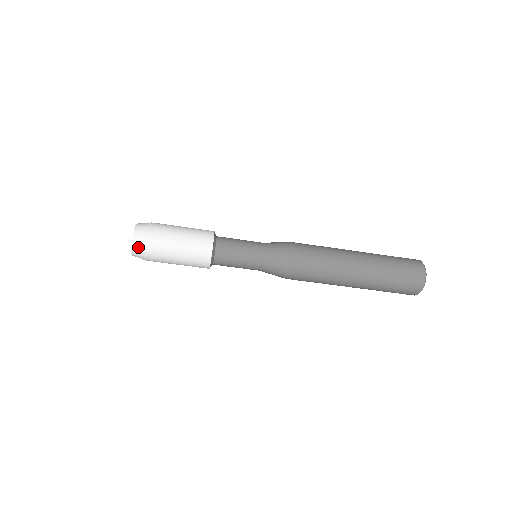
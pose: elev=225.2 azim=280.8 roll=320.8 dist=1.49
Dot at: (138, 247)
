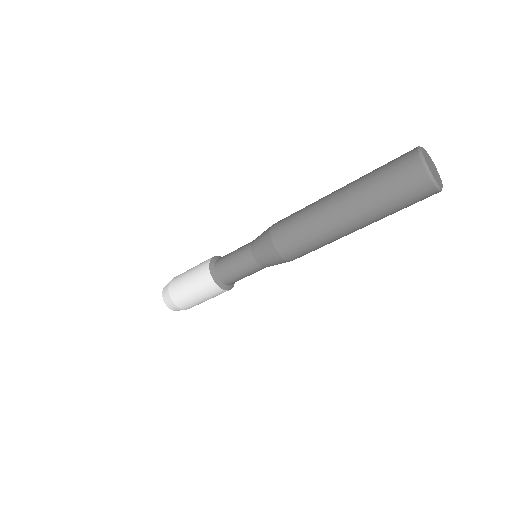
Dot at: (165, 292)
